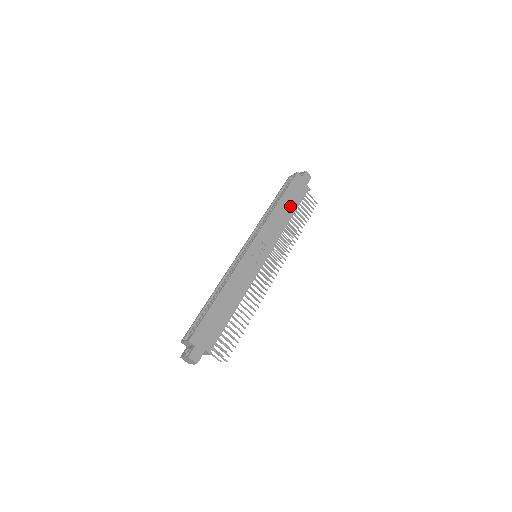
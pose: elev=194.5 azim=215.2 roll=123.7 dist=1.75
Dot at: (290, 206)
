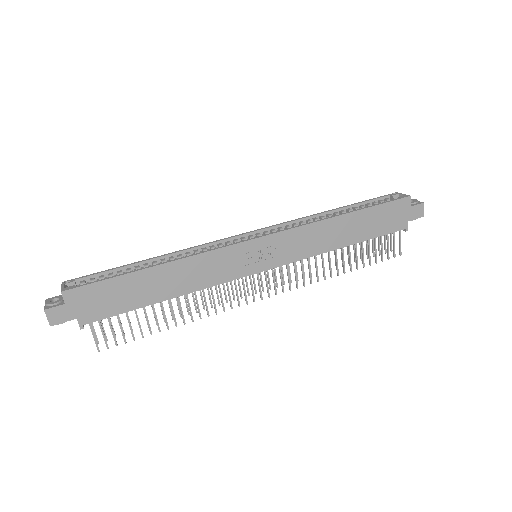
Dot at: (359, 230)
